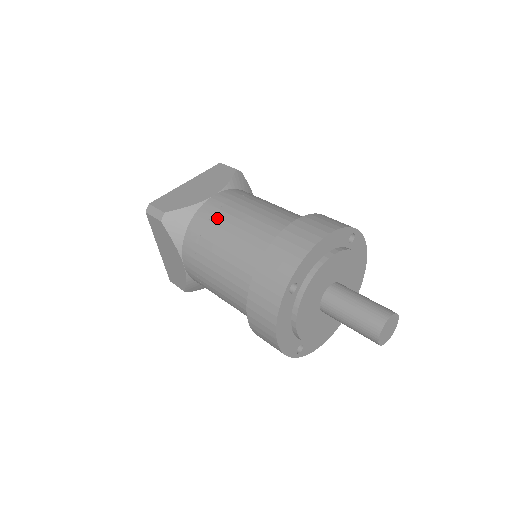
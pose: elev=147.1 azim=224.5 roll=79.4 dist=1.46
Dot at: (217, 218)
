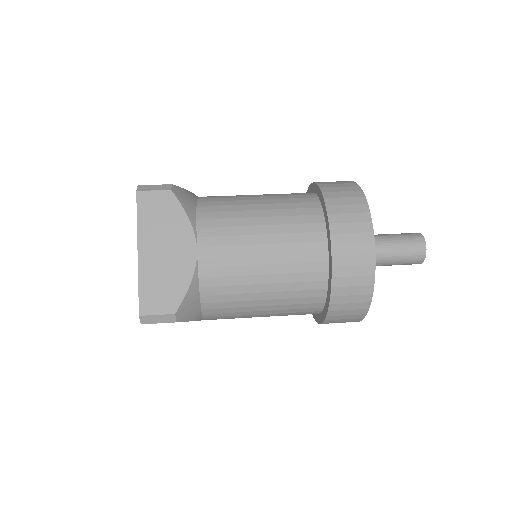
Dot at: (230, 196)
